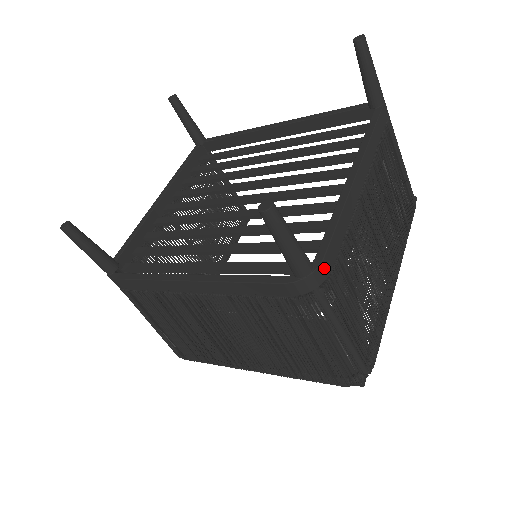
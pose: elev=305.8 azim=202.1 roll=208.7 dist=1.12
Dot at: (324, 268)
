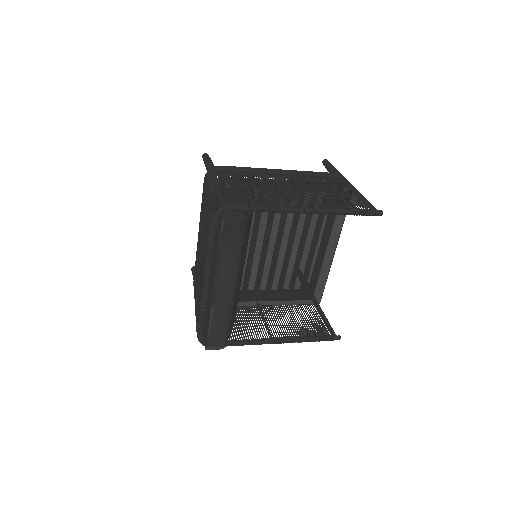
Dot at: (219, 167)
